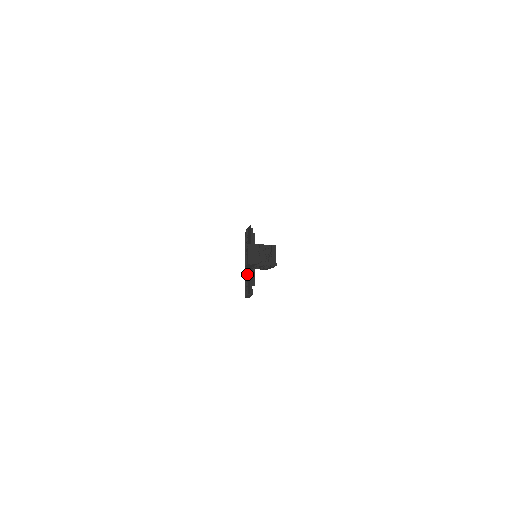
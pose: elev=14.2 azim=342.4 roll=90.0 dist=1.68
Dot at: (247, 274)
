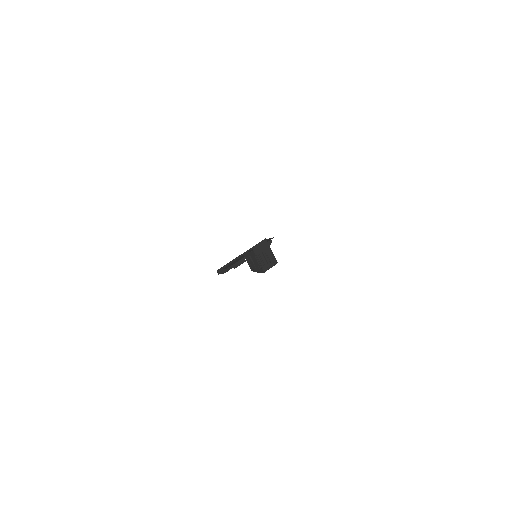
Dot at: (237, 259)
